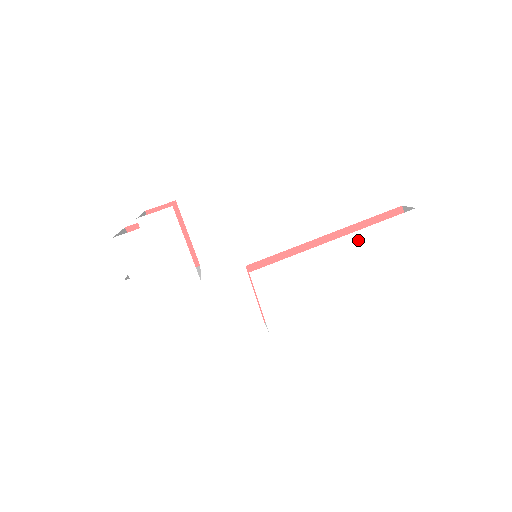
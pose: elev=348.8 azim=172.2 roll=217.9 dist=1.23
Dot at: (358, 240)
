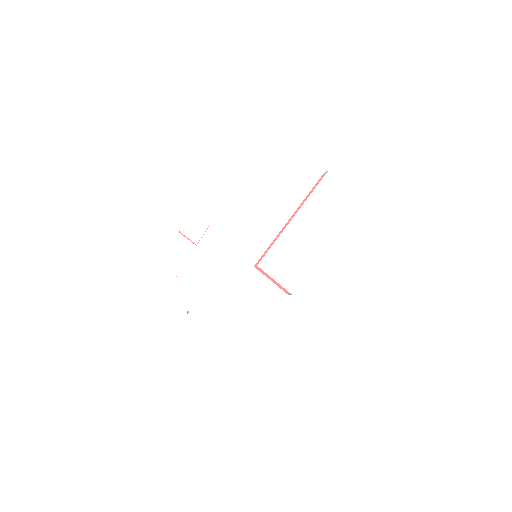
Dot at: (308, 208)
